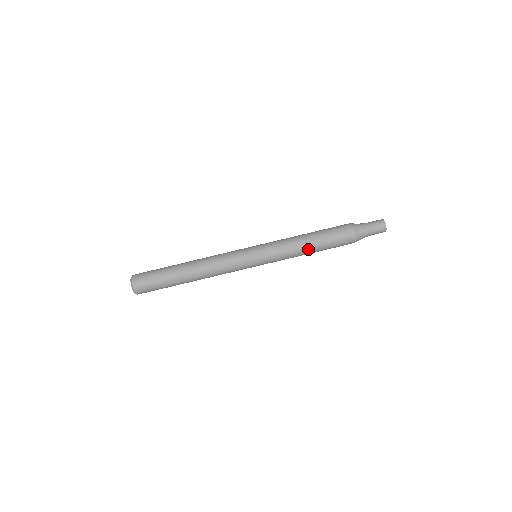
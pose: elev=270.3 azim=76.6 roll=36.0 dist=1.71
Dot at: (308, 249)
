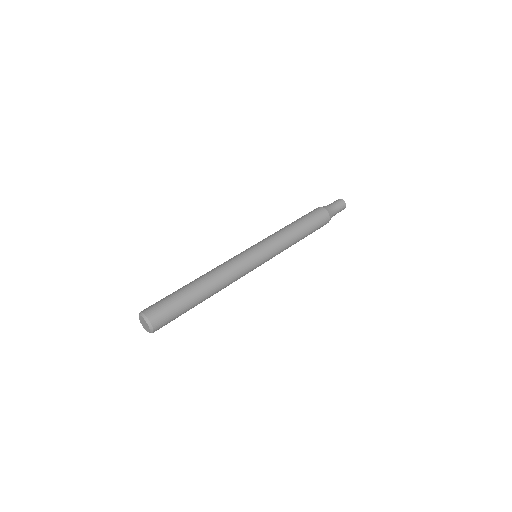
Dot at: (290, 225)
